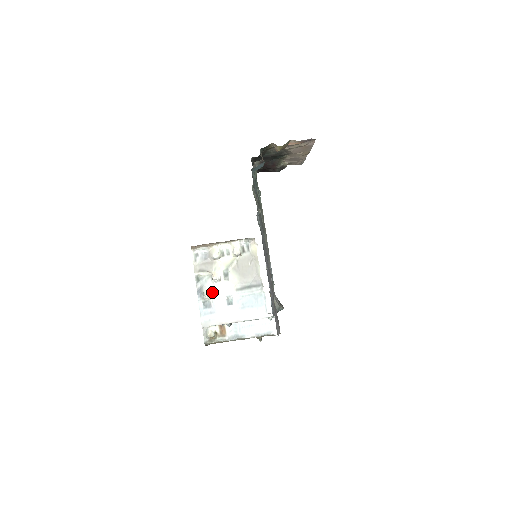
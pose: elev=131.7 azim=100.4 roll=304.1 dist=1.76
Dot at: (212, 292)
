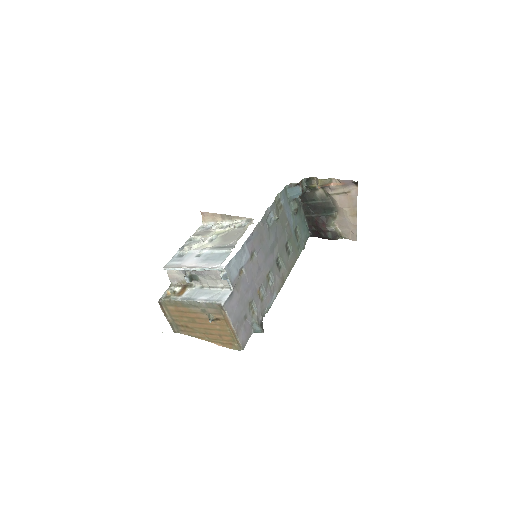
Dot at: (192, 247)
